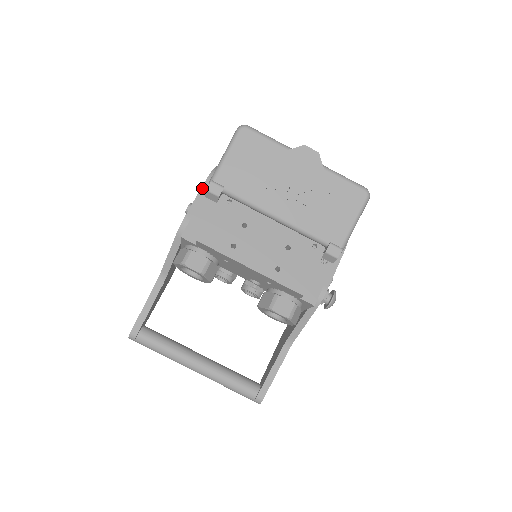
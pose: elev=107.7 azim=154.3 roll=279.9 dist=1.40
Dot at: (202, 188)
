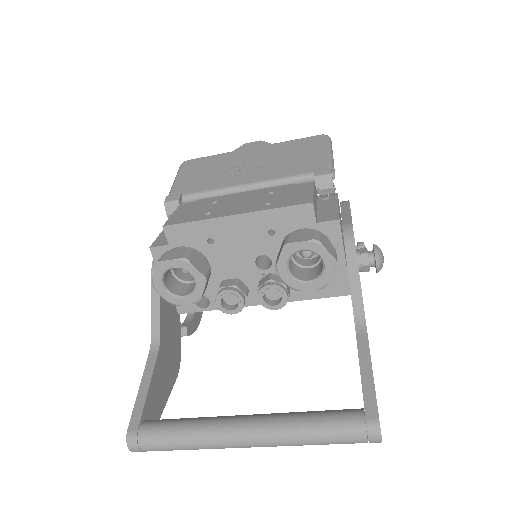
Dot at: occluded
